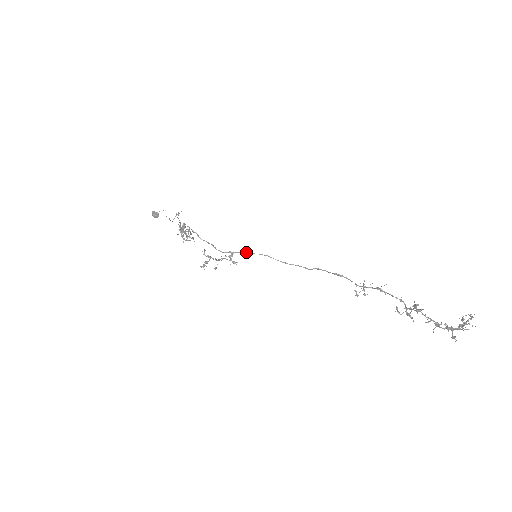
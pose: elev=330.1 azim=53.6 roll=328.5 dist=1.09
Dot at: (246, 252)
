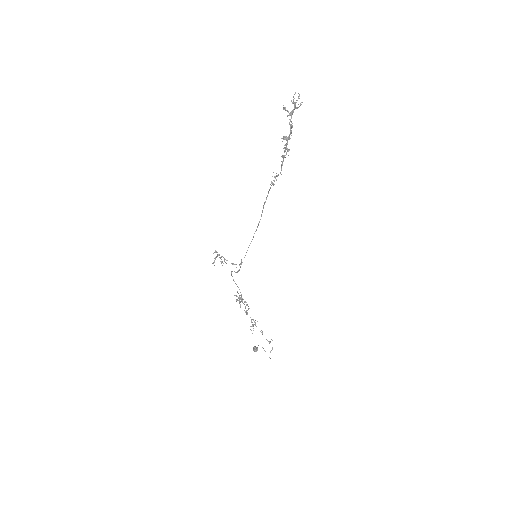
Dot at: occluded
